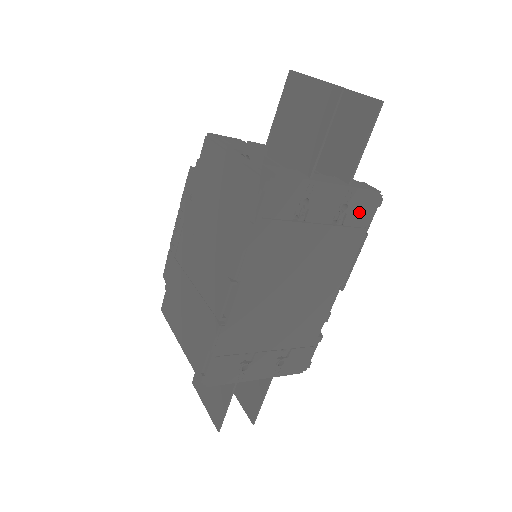
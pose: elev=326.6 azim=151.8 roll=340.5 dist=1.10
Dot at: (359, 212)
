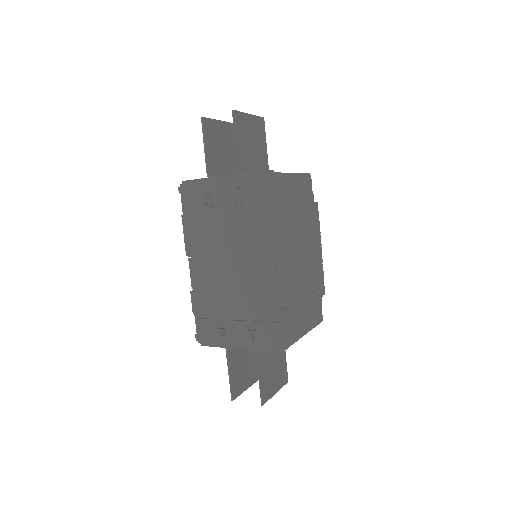
Dot at: (255, 191)
